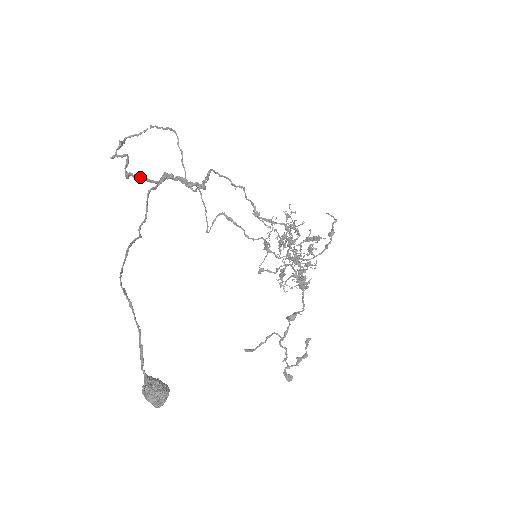
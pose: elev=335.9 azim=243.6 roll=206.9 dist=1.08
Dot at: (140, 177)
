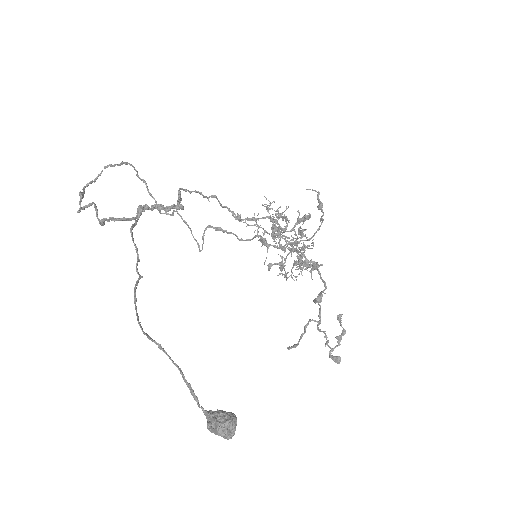
Dot at: (116, 219)
